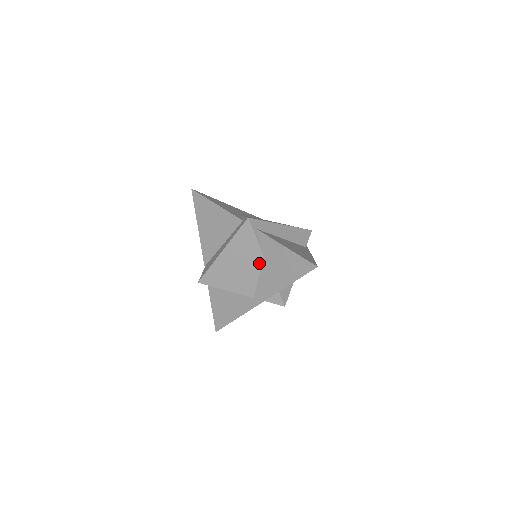
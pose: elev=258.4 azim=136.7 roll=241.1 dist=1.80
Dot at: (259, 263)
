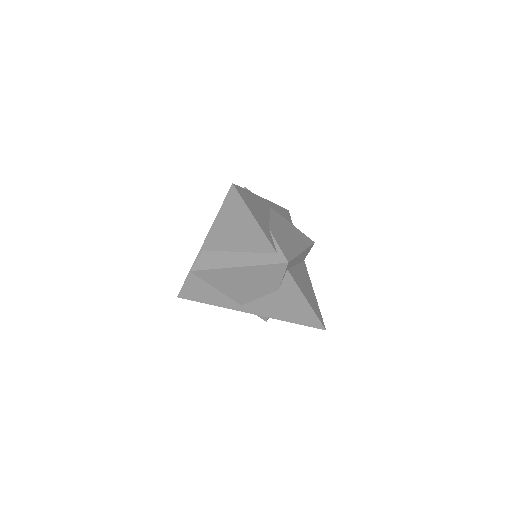
Dot at: (269, 291)
